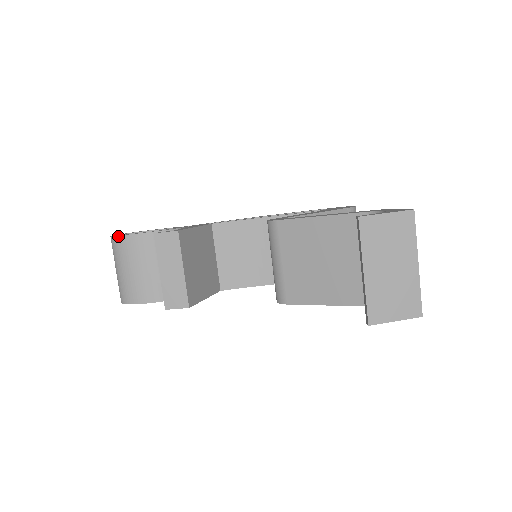
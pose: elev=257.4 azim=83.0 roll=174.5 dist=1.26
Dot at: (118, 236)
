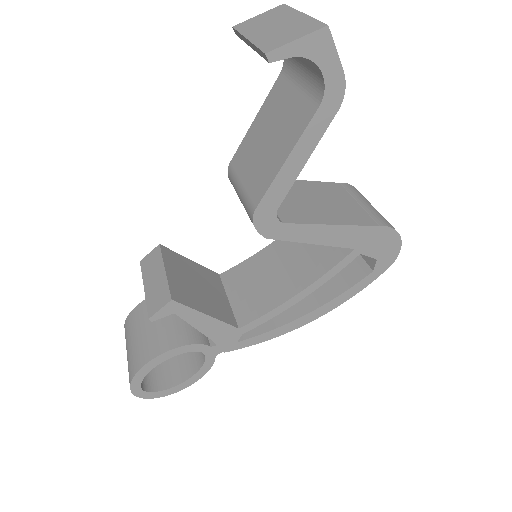
Dot at: (127, 317)
